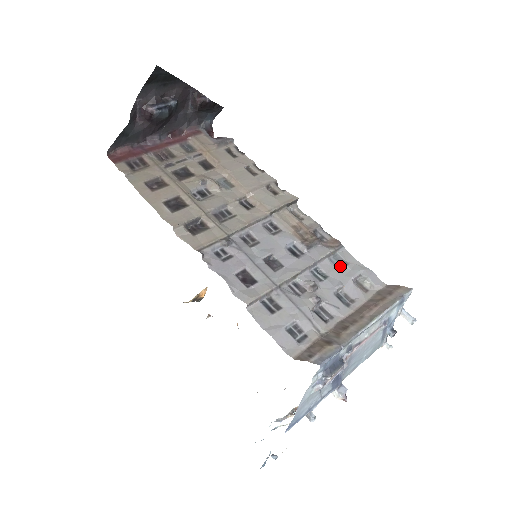
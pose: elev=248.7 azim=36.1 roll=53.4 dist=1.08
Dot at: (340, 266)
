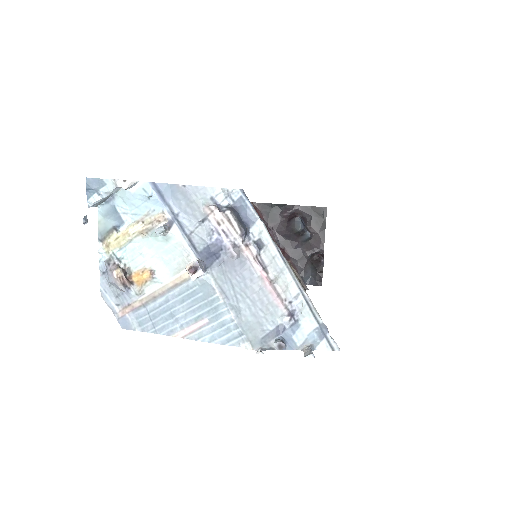
Dot at: occluded
